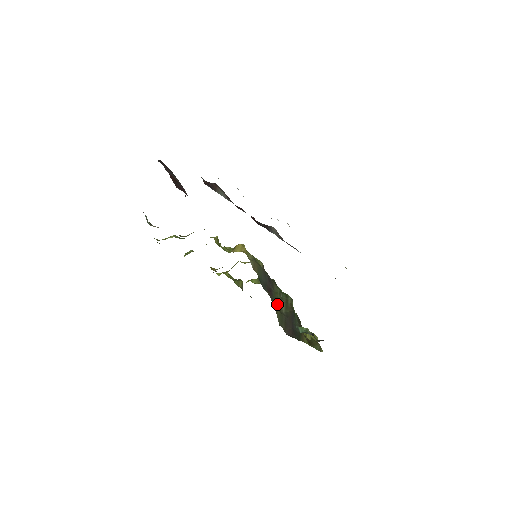
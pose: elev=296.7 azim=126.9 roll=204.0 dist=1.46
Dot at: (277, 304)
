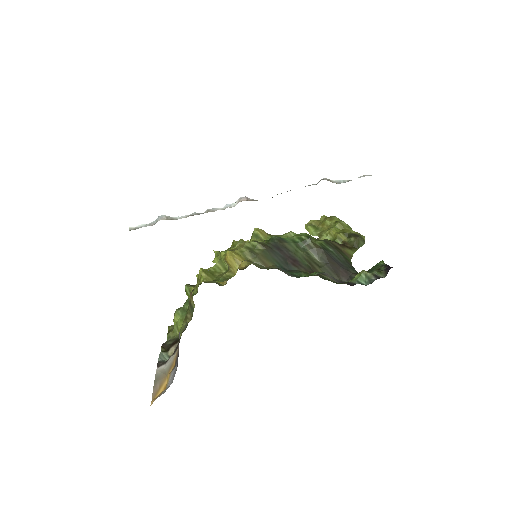
Dot at: (310, 264)
